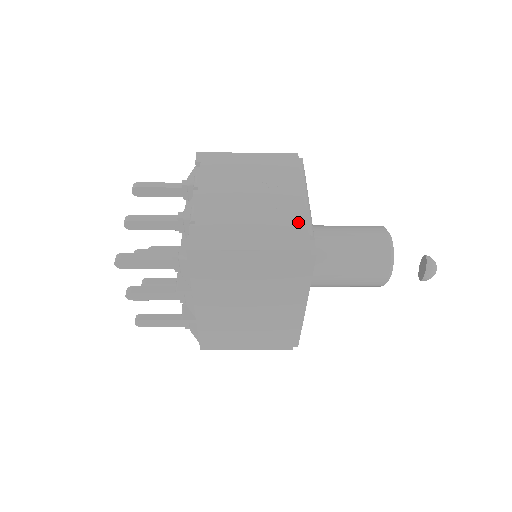
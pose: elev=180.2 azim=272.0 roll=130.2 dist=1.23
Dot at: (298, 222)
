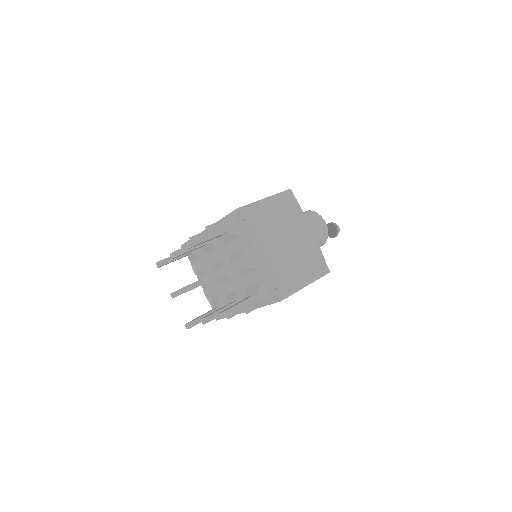
Dot at: (317, 254)
